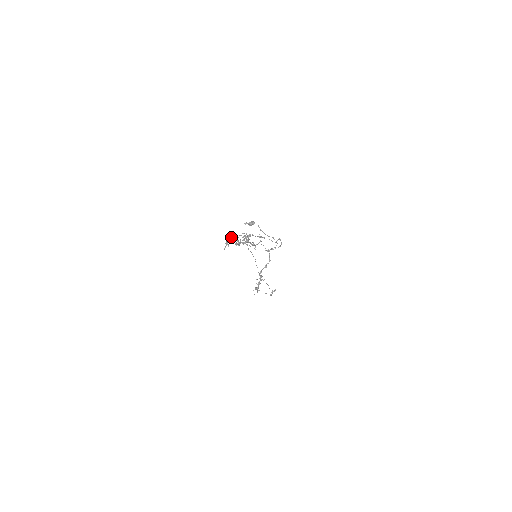
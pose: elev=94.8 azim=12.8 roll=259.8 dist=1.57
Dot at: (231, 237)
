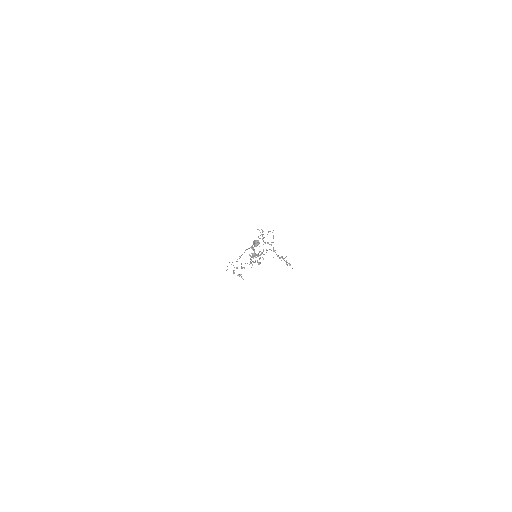
Dot at: (234, 270)
